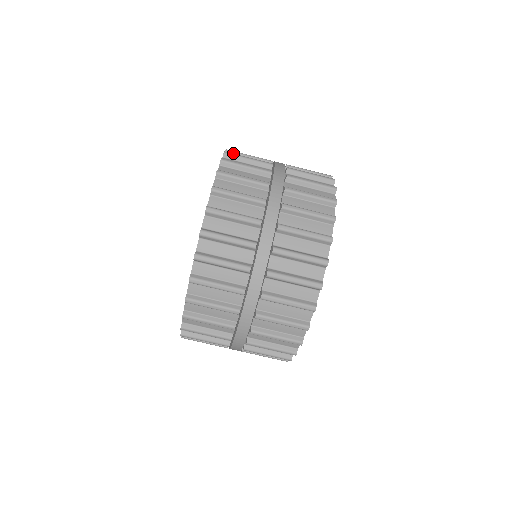
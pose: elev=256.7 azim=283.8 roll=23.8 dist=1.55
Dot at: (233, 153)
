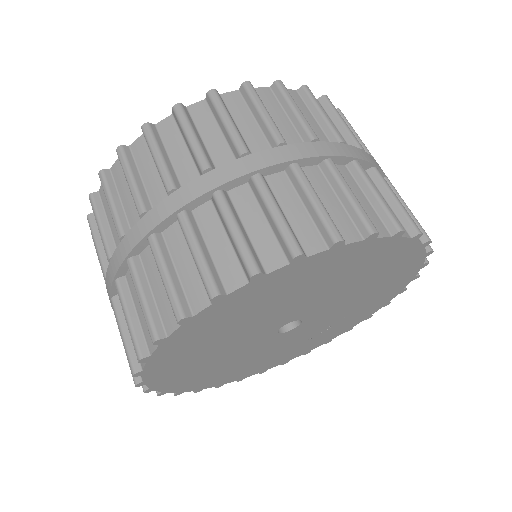
Dot at: occluded
